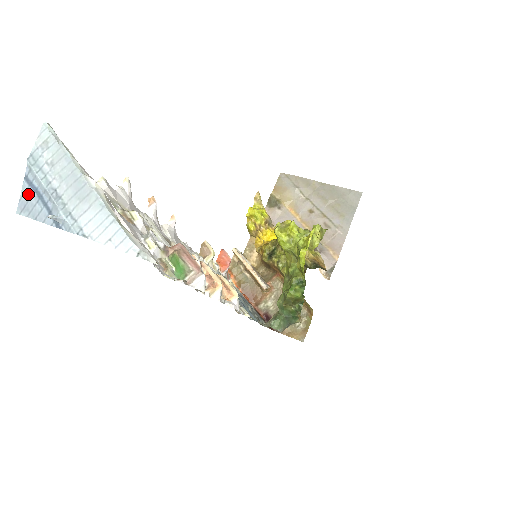
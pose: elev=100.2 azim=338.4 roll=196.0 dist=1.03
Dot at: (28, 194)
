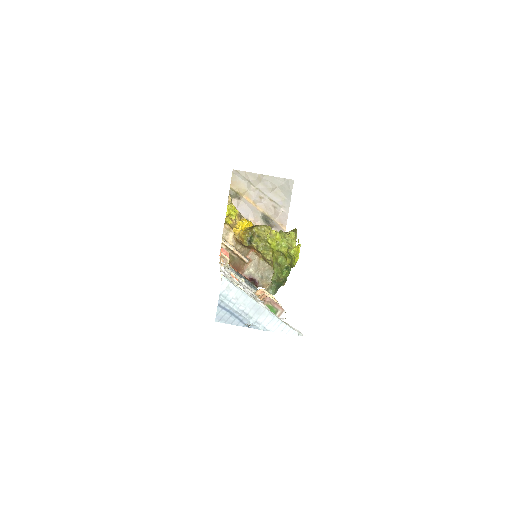
Dot at: (223, 313)
